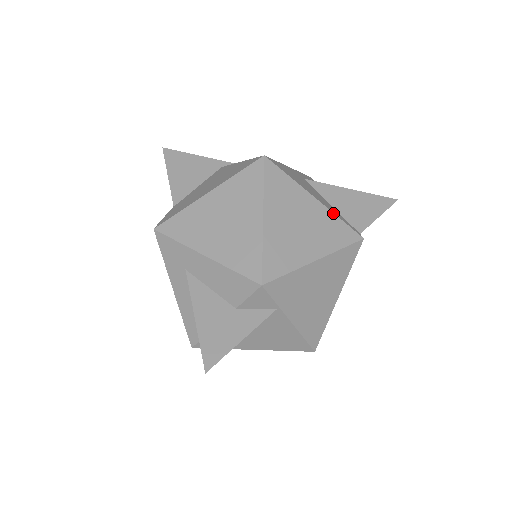
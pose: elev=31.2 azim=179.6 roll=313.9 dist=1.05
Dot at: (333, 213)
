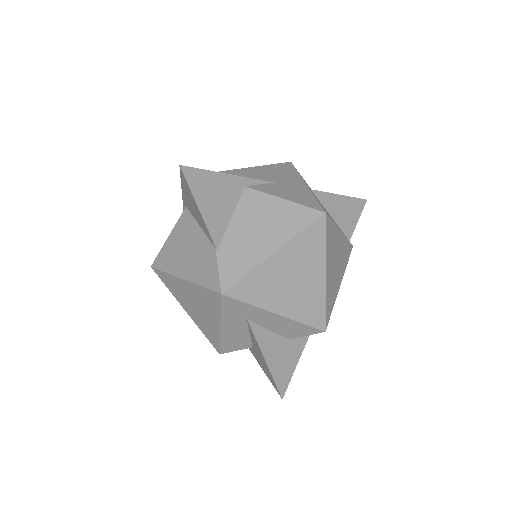
Dot at: occluded
